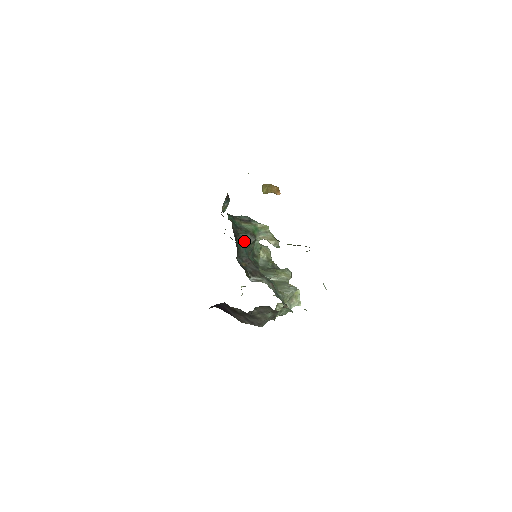
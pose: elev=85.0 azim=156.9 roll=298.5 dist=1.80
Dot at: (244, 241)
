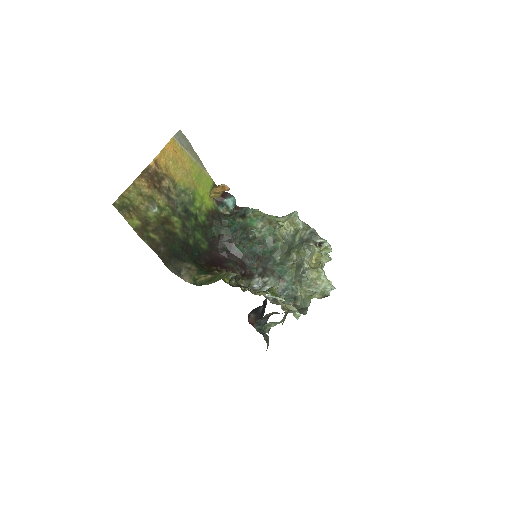
Dot at: (245, 242)
